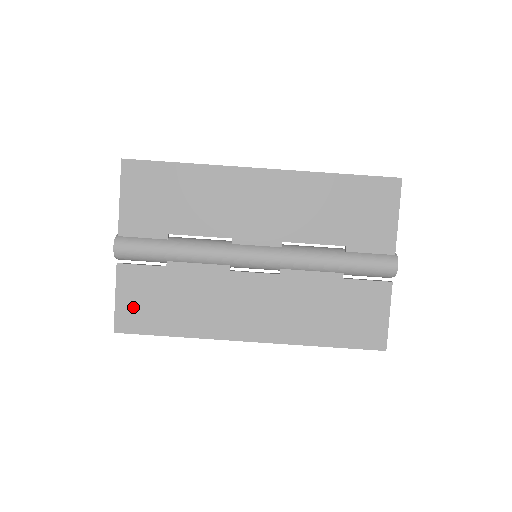
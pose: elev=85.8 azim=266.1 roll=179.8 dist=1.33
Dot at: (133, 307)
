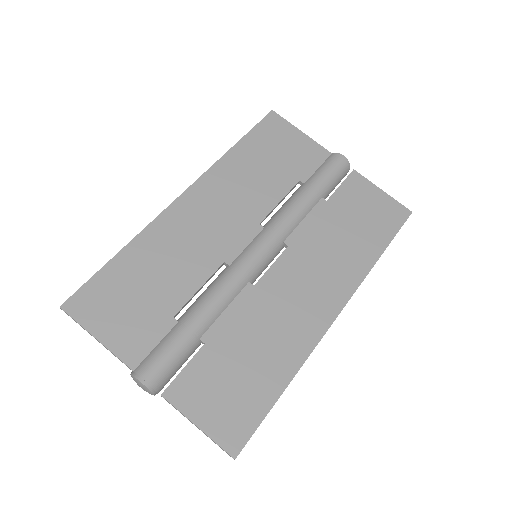
Dot at: (222, 413)
